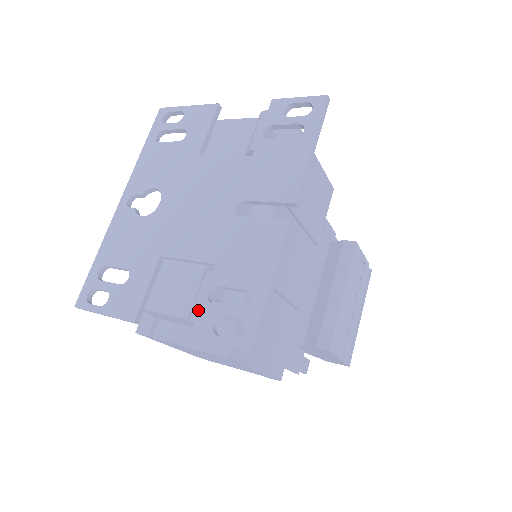
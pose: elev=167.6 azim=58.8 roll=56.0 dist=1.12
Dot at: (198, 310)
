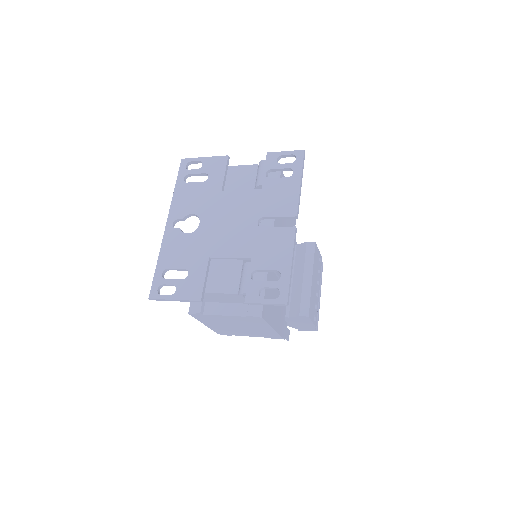
Dot at: (246, 286)
